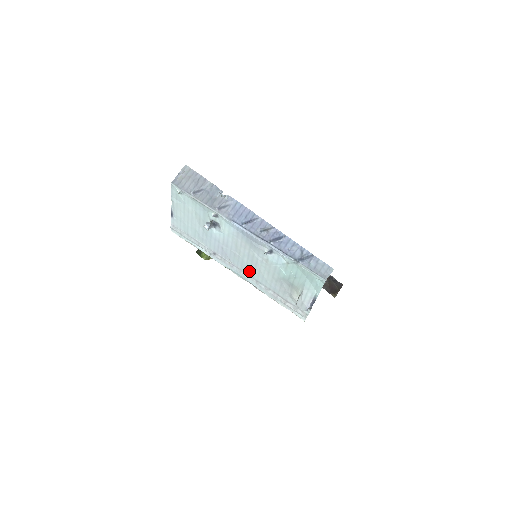
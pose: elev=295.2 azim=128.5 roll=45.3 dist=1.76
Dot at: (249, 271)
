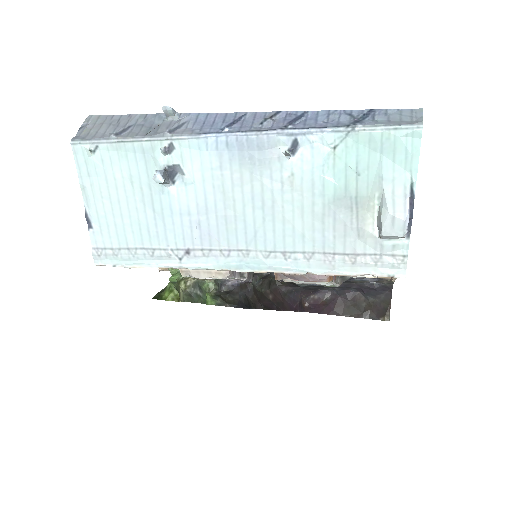
Dot at: (263, 239)
